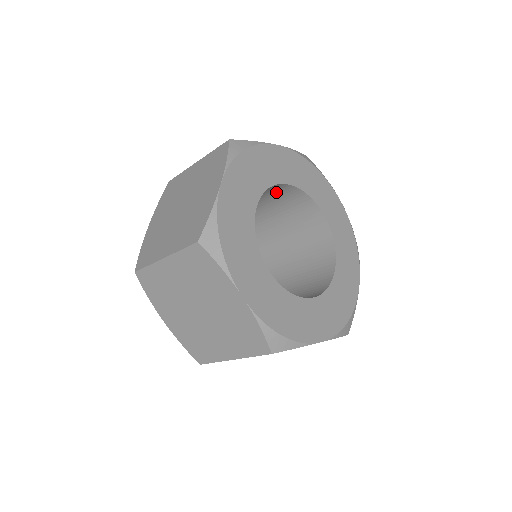
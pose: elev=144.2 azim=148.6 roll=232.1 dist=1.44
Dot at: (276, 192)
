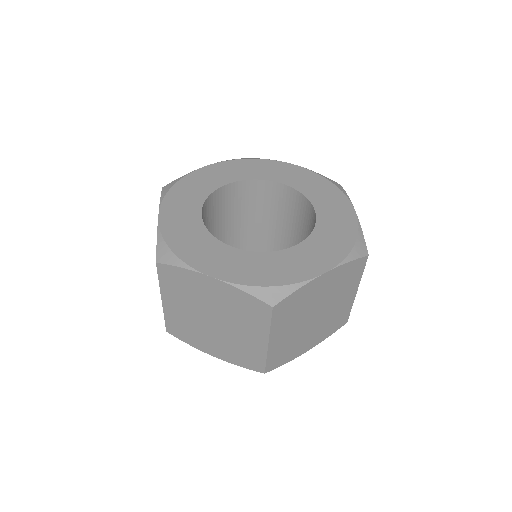
Dot at: (284, 200)
